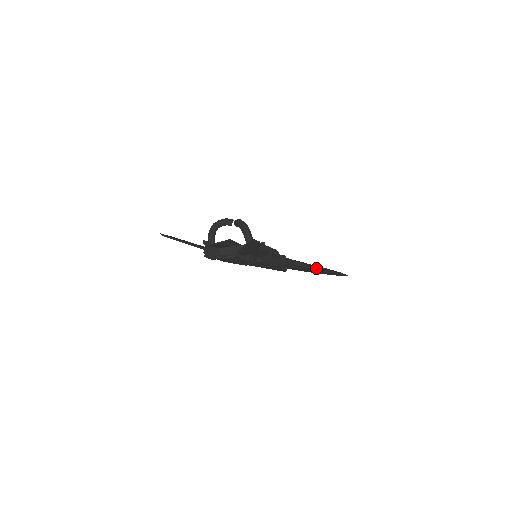
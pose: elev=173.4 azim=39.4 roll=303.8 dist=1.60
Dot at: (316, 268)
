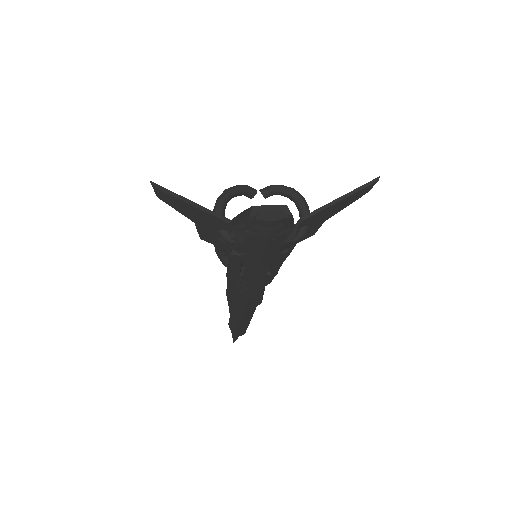
Dot at: occluded
